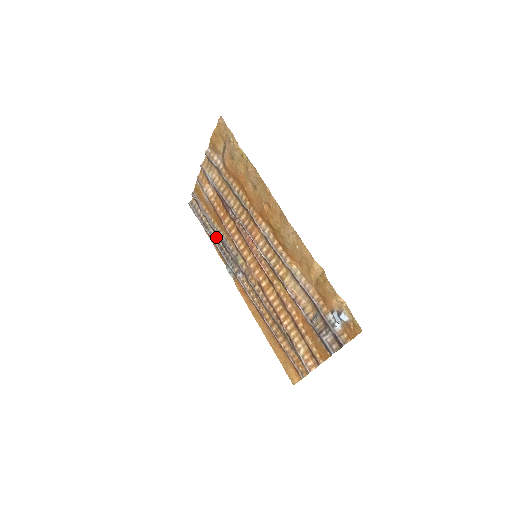
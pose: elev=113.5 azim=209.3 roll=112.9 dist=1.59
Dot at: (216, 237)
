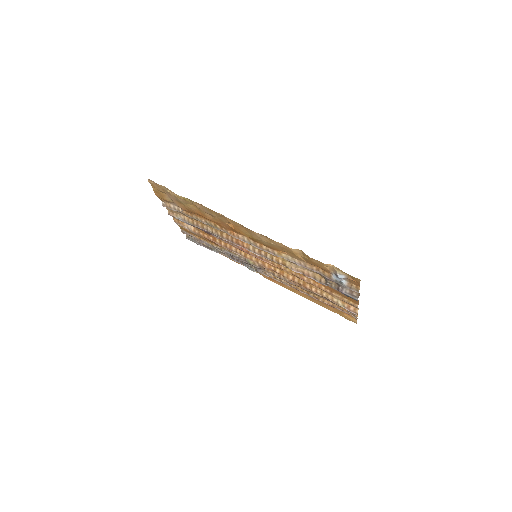
Dot at: occluded
